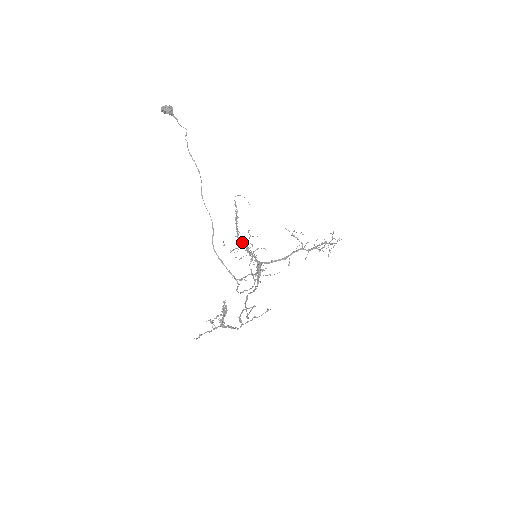
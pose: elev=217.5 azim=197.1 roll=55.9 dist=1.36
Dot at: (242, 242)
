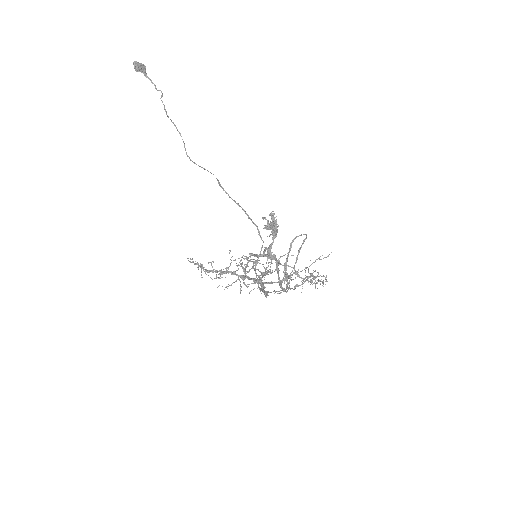
Dot at: (222, 271)
